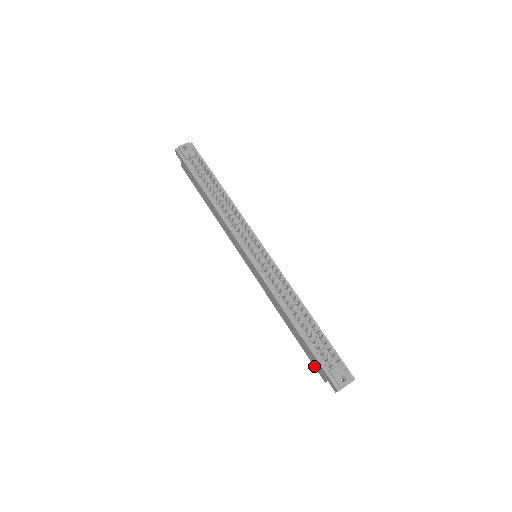
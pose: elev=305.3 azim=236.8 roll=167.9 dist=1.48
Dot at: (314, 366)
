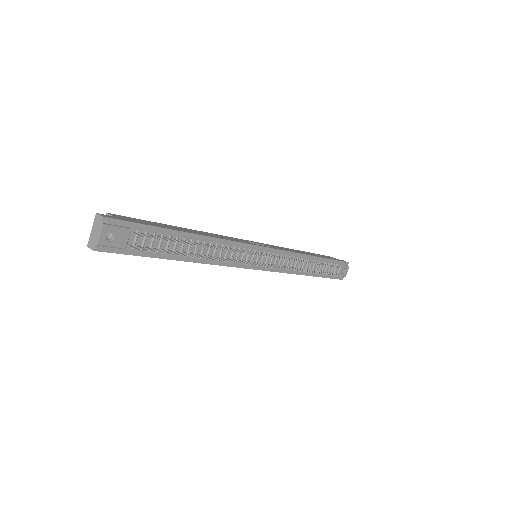
Dot at: occluded
